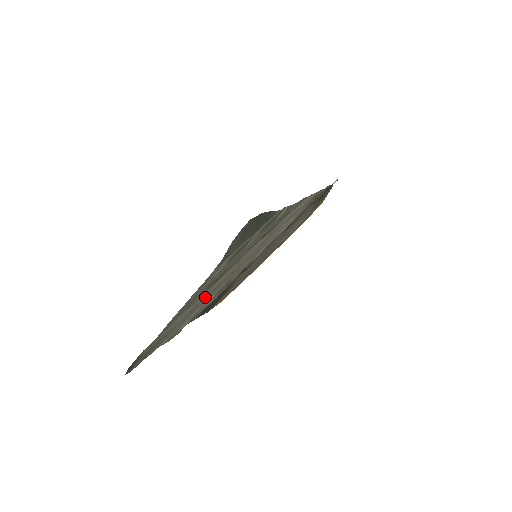
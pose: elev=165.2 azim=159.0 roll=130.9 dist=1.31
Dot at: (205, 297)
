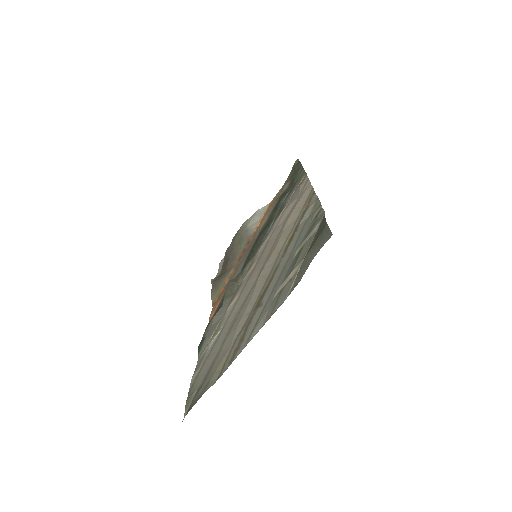
Dot at: (237, 315)
